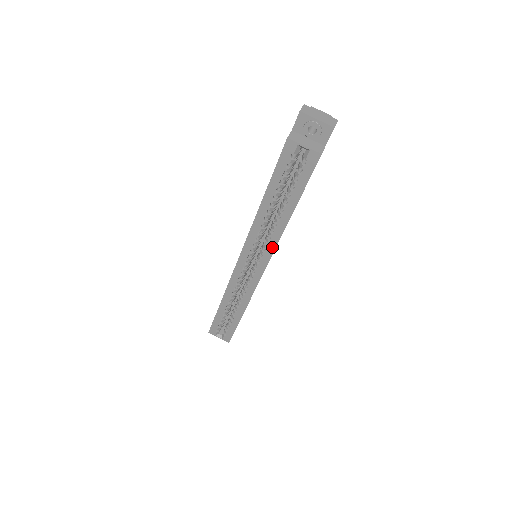
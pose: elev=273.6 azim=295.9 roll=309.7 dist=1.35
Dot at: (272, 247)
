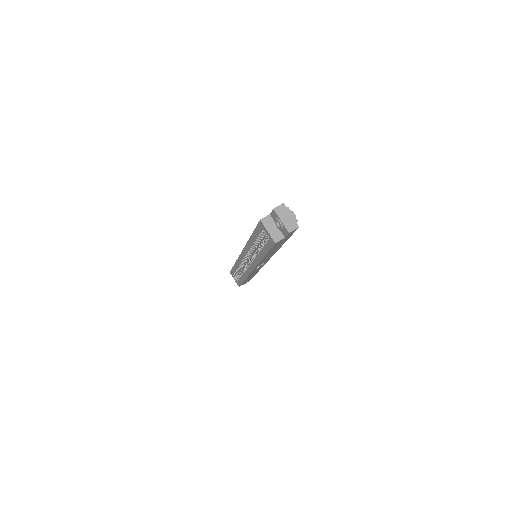
Dot at: (256, 263)
